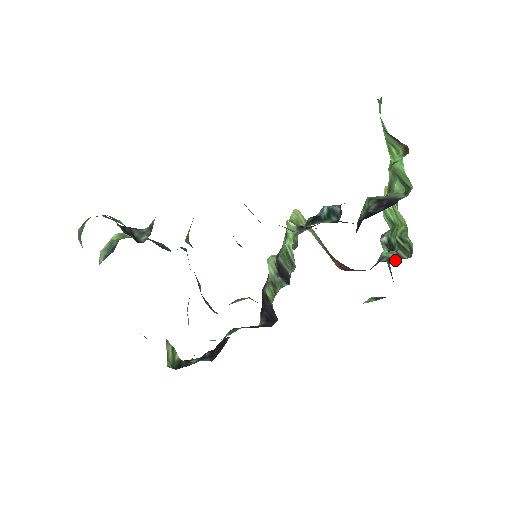
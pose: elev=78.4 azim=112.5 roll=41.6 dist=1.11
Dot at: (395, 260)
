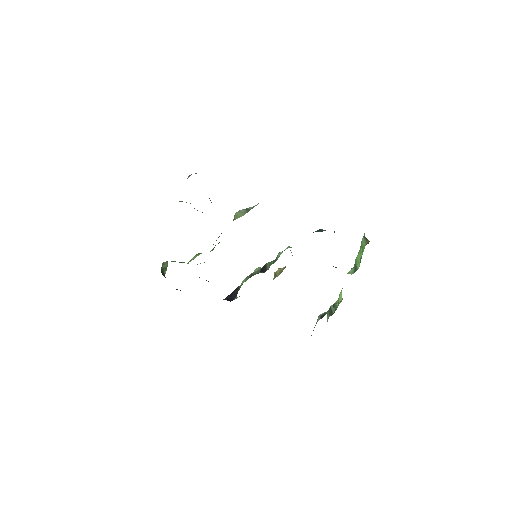
Dot at: occluded
